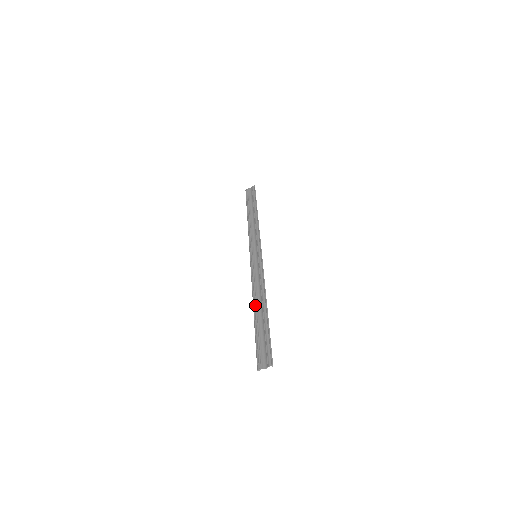
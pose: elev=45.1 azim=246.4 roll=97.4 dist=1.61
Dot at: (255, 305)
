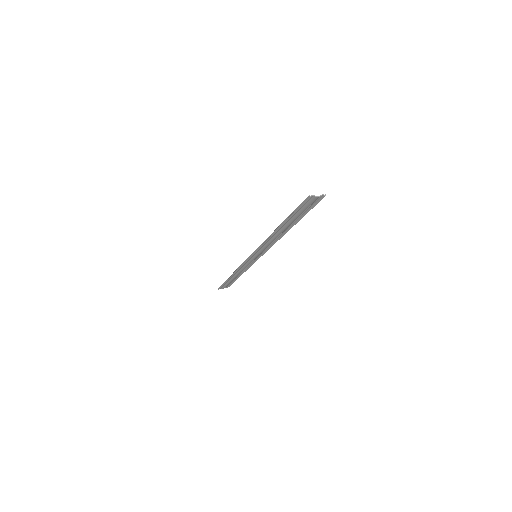
Dot at: (276, 230)
